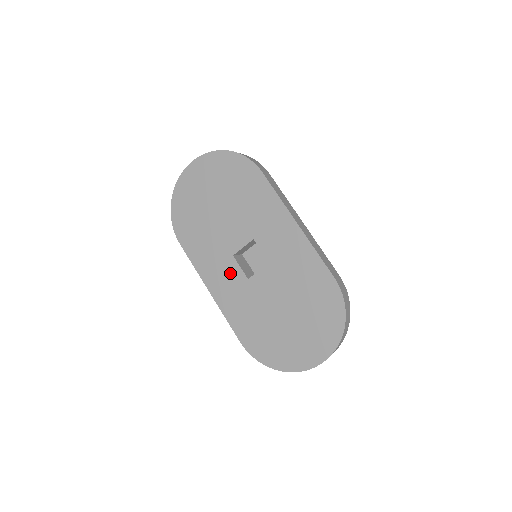
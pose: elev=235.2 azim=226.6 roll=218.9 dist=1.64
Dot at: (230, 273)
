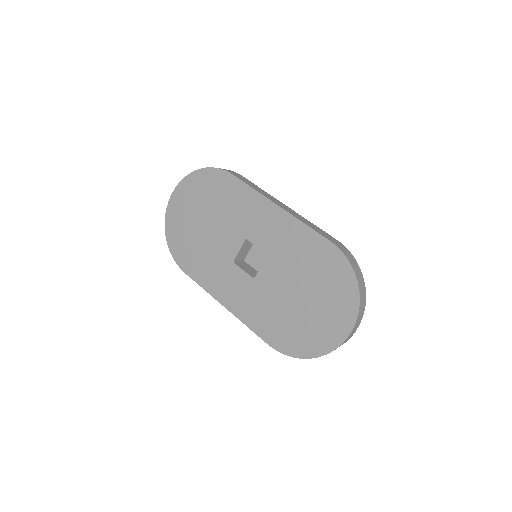
Dot at: (236, 280)
